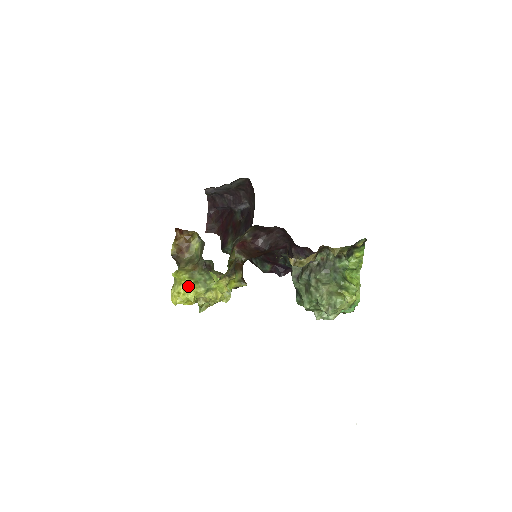
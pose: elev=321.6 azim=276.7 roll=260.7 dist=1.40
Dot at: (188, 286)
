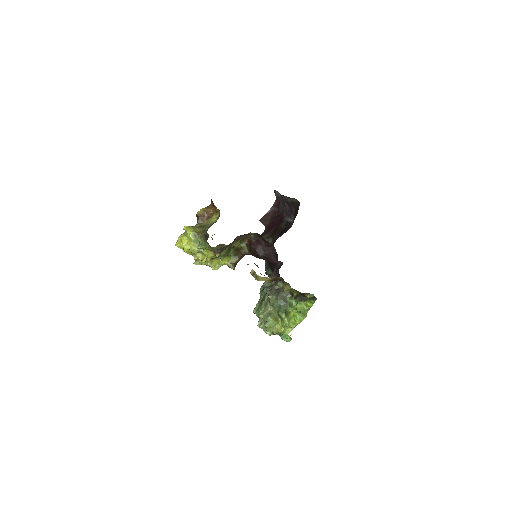
Dot at: (189, 240)
